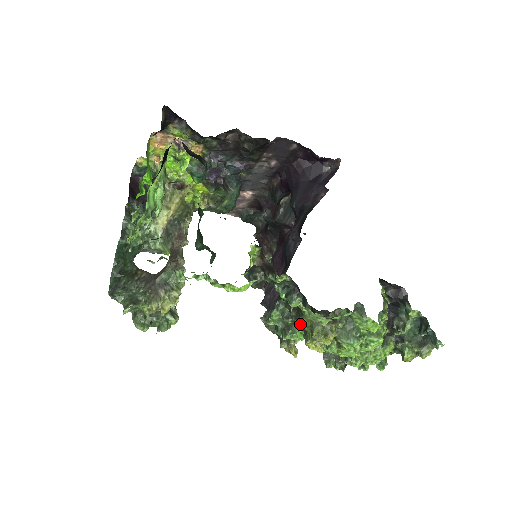
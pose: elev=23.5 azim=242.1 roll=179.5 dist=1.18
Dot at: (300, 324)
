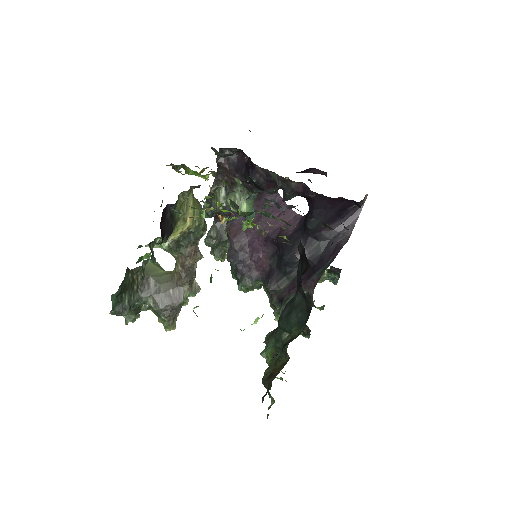
Dot at: occluded
